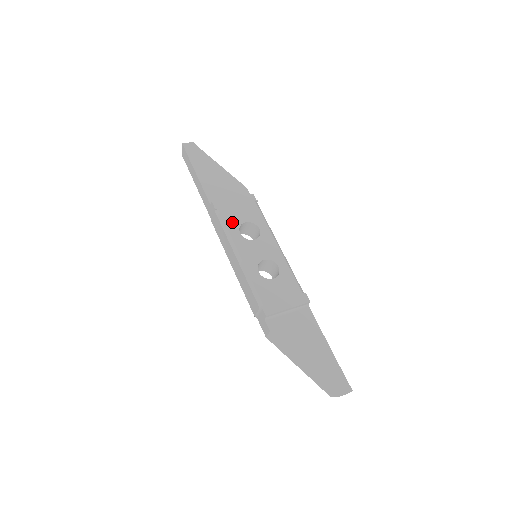
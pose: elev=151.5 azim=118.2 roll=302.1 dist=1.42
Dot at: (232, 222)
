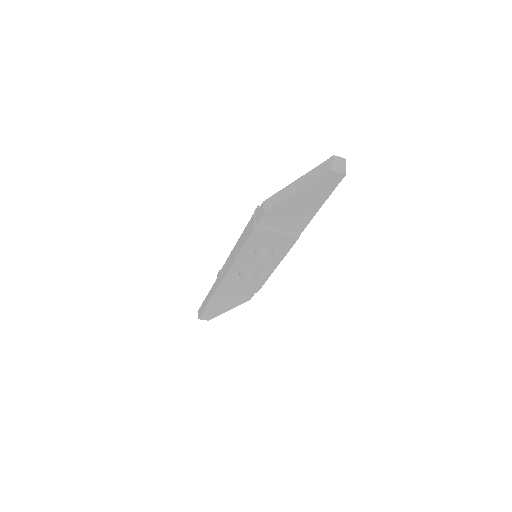
Dot at: occluded
